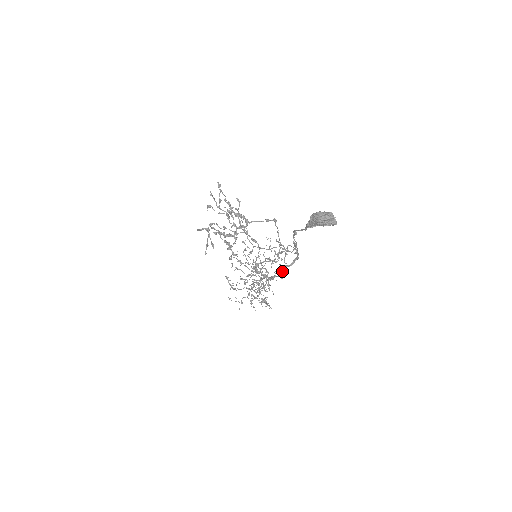
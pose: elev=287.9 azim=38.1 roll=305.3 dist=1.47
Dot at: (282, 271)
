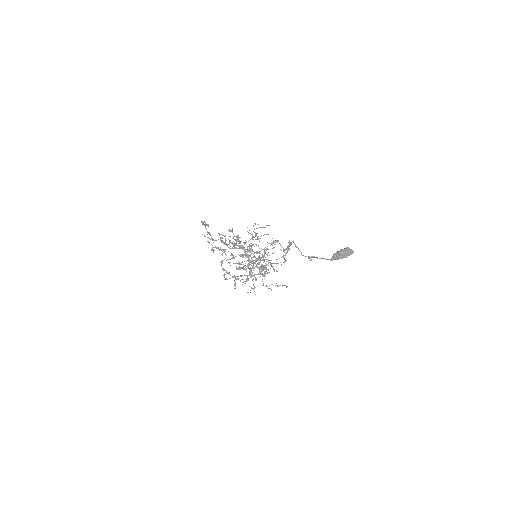
Dot at: (284, 259)
